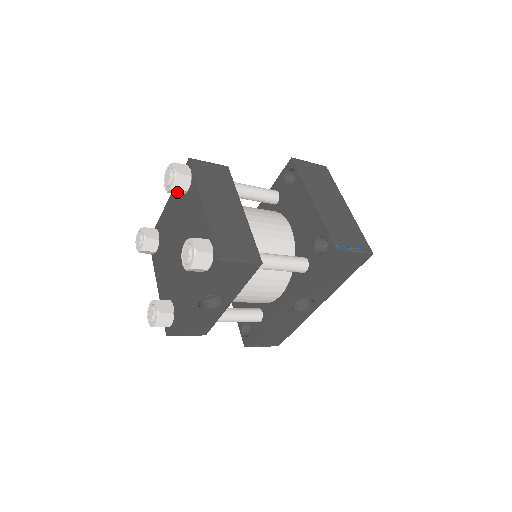
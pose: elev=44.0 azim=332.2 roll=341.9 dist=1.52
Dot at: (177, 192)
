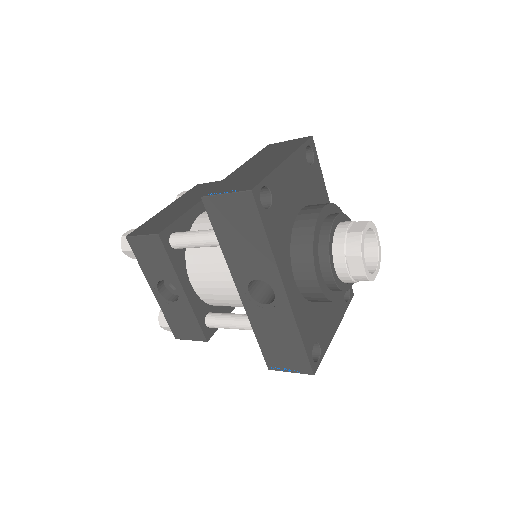
Dot at: occluded
